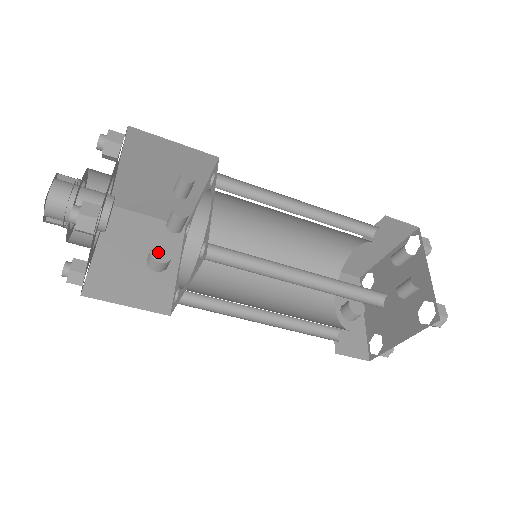
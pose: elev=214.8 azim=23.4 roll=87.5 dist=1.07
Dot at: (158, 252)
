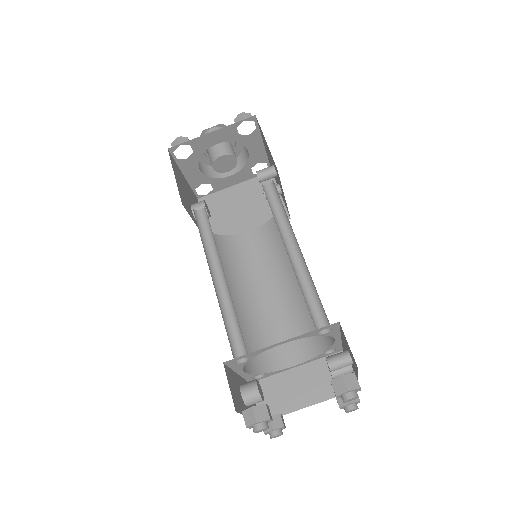
Dot at: (207, 206)
